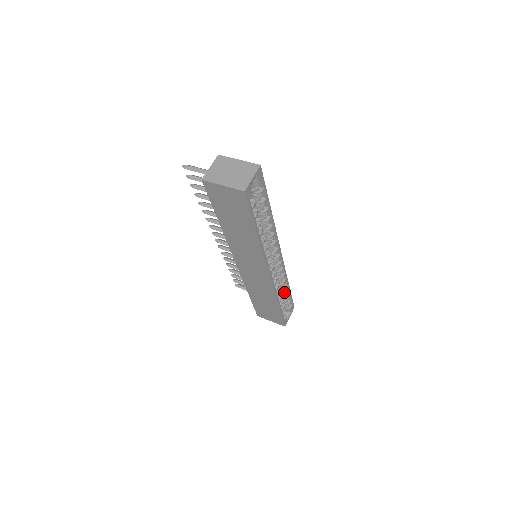
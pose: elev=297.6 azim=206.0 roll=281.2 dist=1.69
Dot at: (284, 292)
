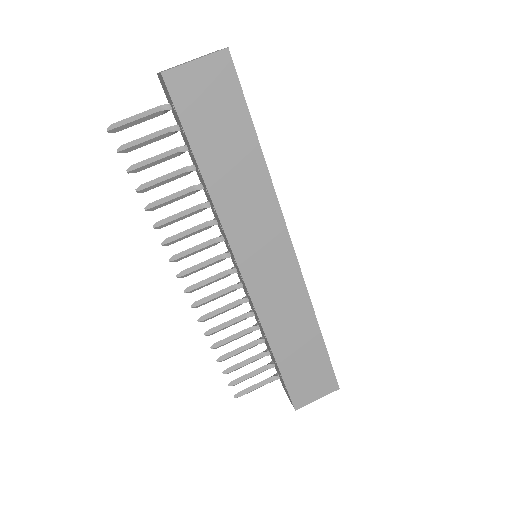
Dot at: occluded
